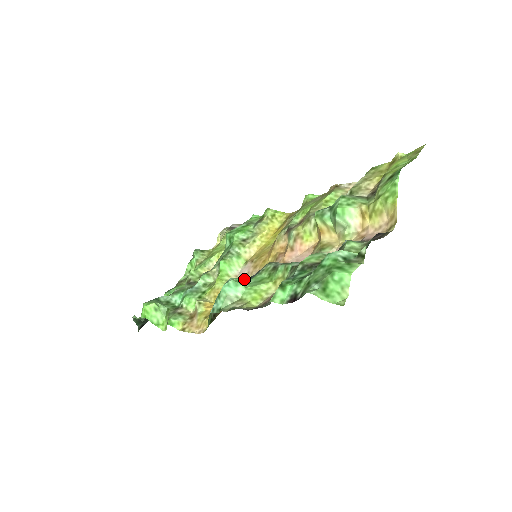
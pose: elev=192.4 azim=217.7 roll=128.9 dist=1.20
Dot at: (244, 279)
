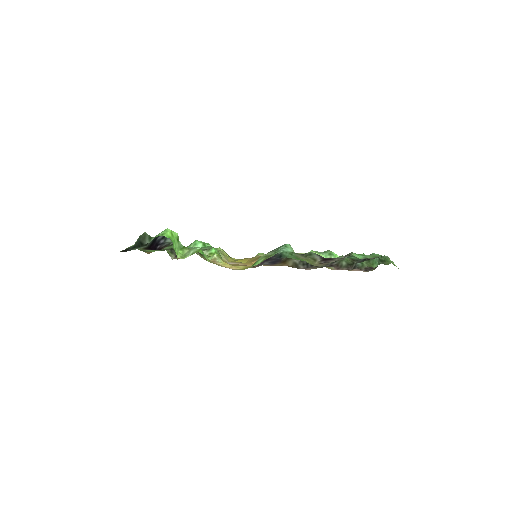
Dot at: occluded
